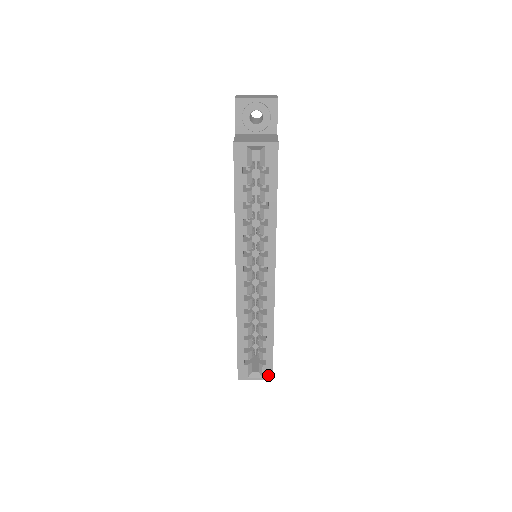
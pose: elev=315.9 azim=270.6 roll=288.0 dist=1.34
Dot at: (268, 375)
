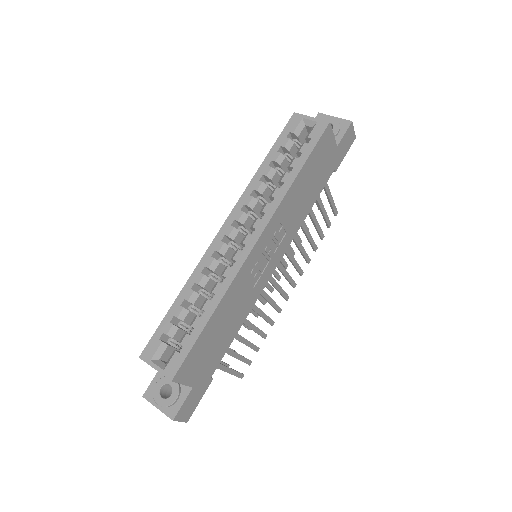
Dot at: (172, 370)
